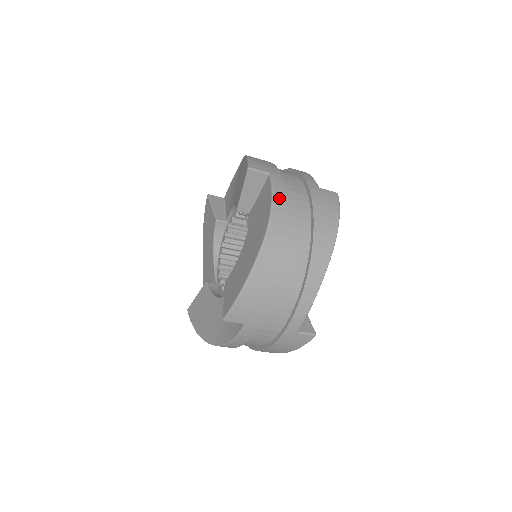
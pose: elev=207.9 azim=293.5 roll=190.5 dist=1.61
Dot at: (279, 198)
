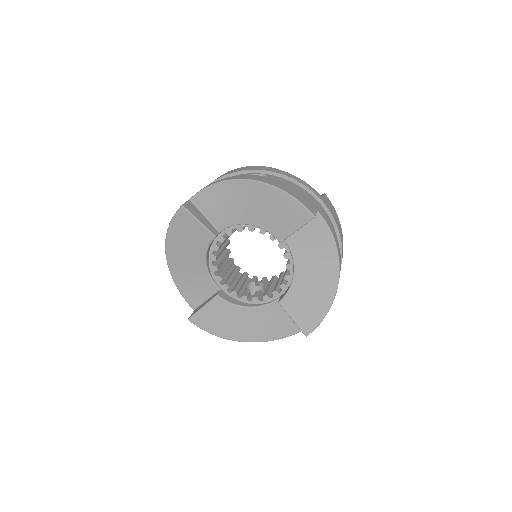
Dot at: (334, 234)
